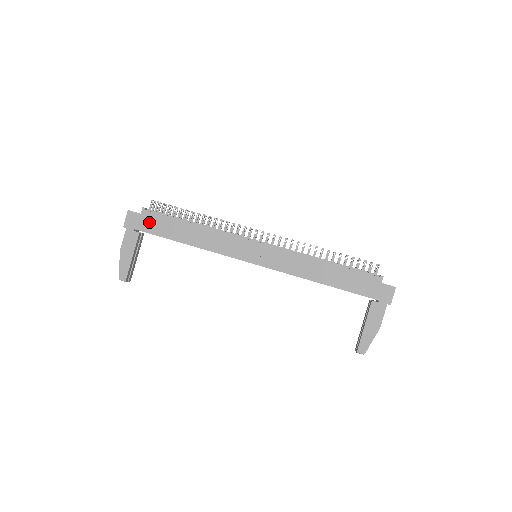
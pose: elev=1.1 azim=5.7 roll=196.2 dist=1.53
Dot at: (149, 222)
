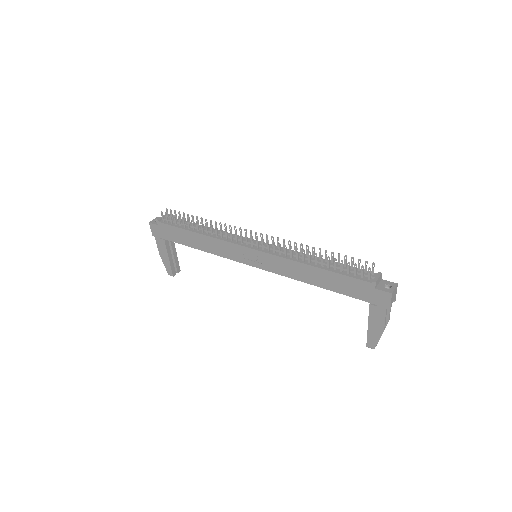
Dot at: (166, 232)
